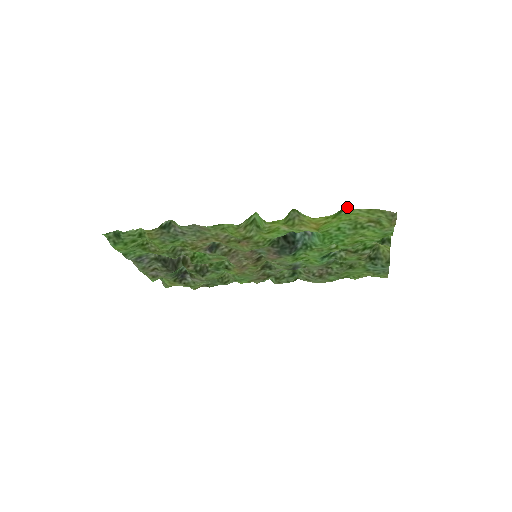
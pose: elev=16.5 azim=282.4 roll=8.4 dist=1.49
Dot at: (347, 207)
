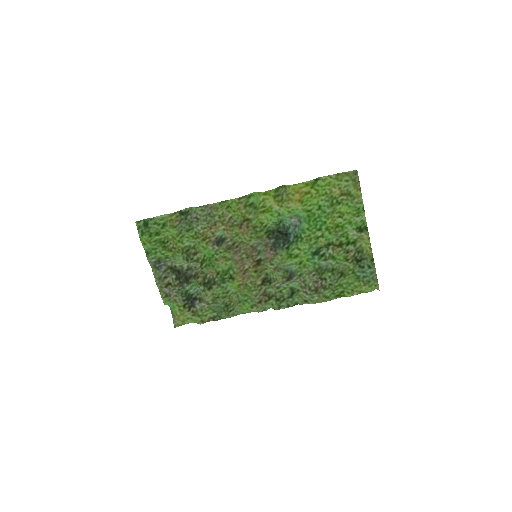
Dot at: (321, 177)
